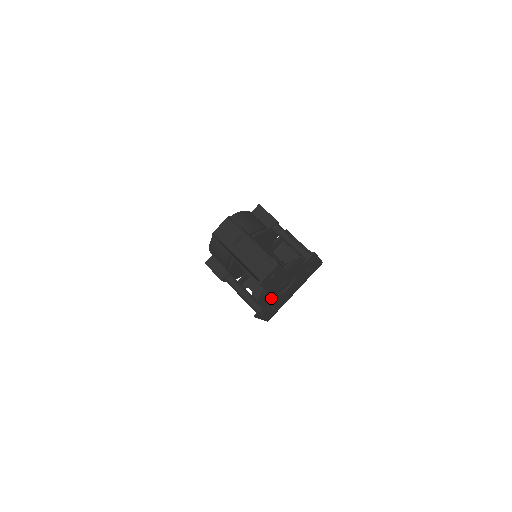
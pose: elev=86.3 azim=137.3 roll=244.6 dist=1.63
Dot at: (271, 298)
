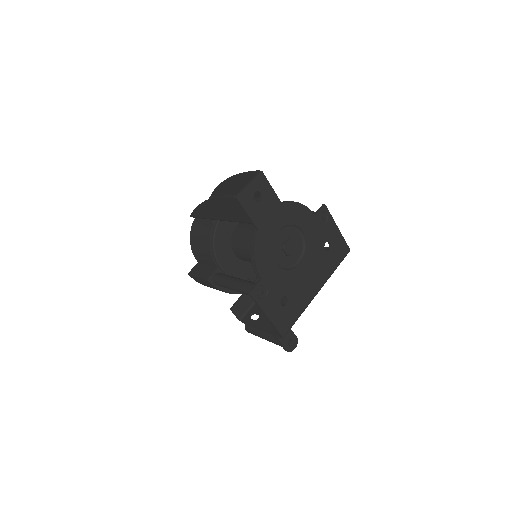
Dot at: (271, 263)
